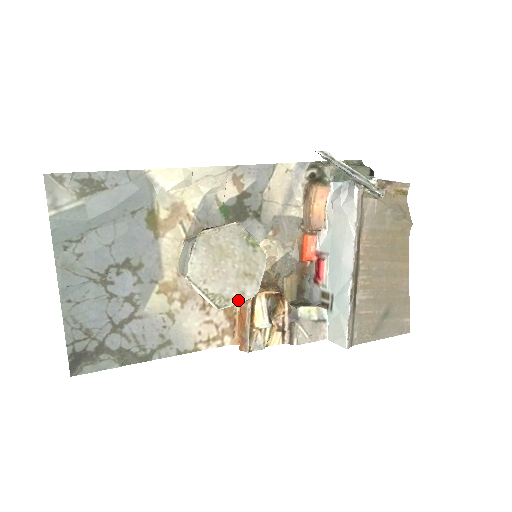
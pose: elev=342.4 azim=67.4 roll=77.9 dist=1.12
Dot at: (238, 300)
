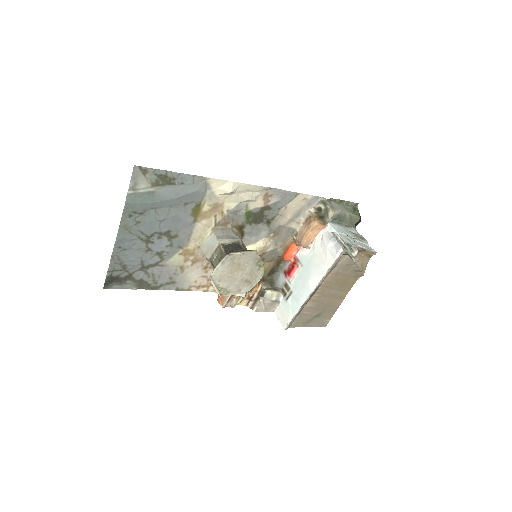
Dot at: (235, 293)
